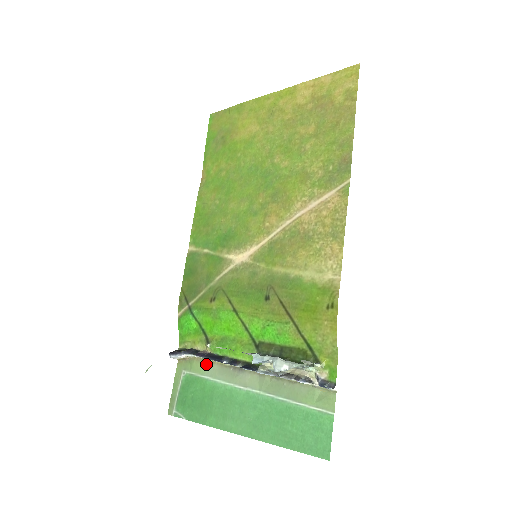
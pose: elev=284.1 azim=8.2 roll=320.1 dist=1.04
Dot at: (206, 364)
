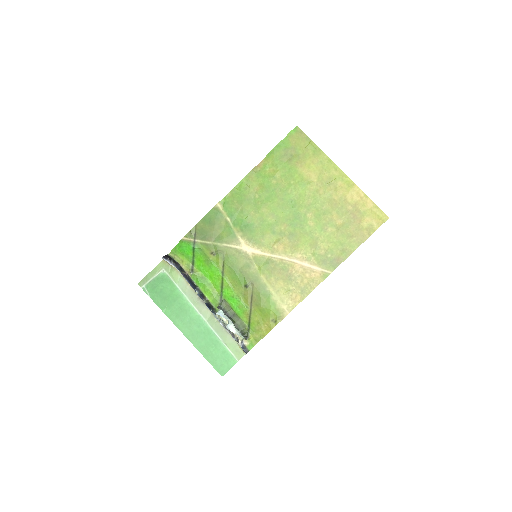
Dot at: (182, 280)
